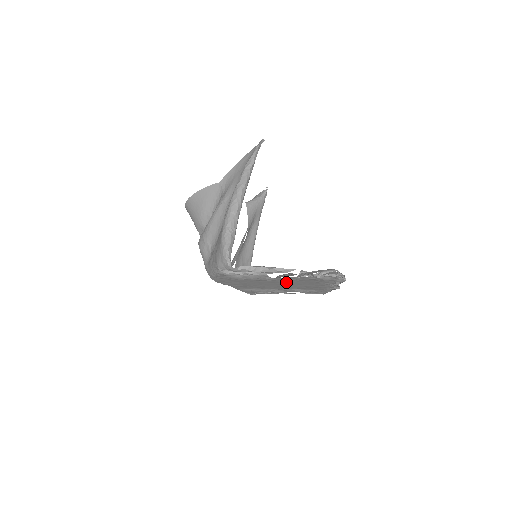
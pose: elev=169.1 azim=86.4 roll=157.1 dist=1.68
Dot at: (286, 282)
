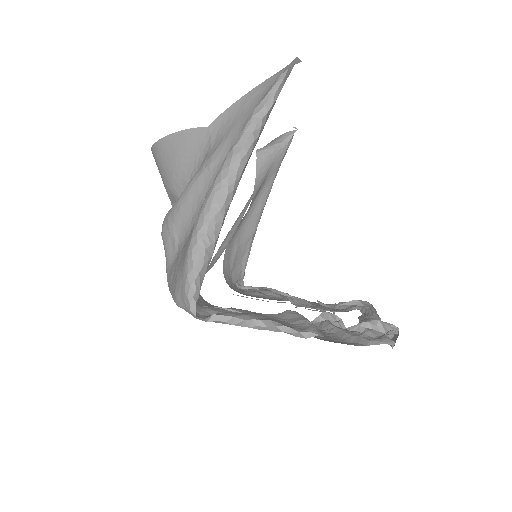
Dot at: occluded
